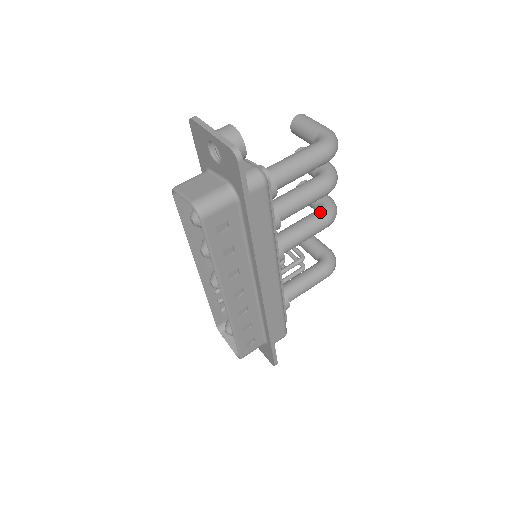
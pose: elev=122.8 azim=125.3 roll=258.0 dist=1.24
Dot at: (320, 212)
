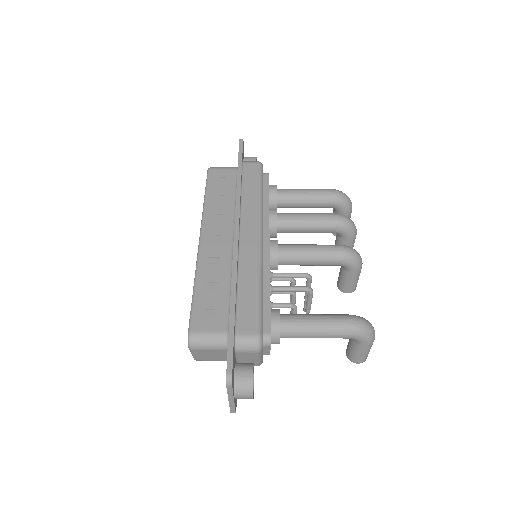
Dot at: occluded
